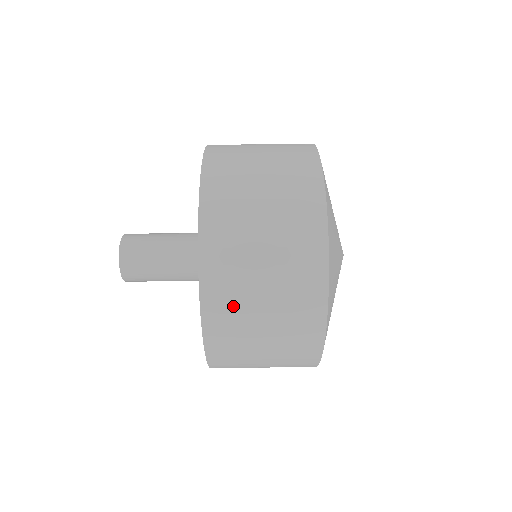
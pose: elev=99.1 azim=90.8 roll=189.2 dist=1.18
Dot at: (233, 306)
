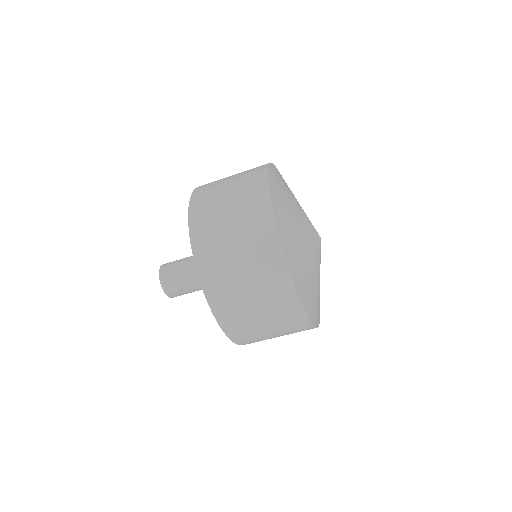
Dot at: occluded
